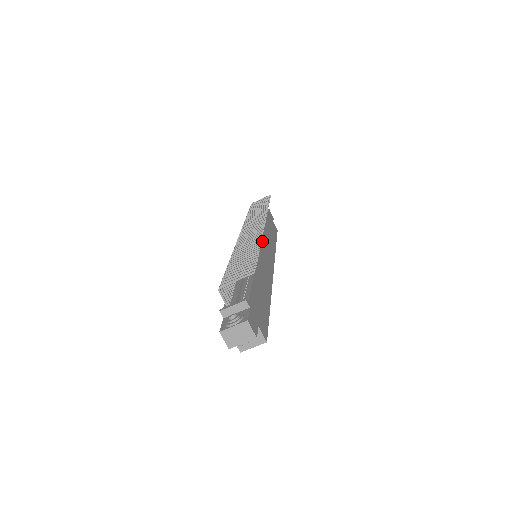
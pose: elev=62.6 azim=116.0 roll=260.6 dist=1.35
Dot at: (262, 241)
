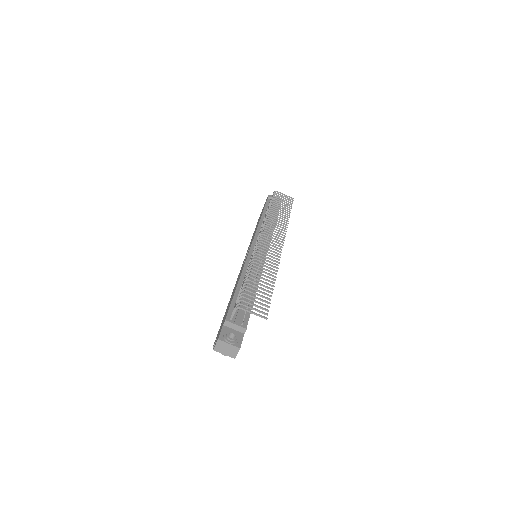
Dot at: occluded
